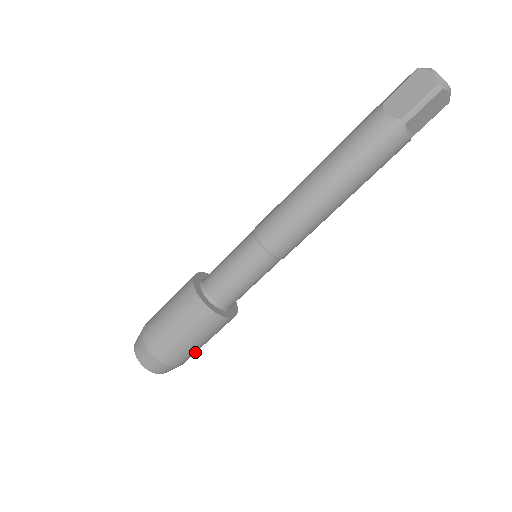
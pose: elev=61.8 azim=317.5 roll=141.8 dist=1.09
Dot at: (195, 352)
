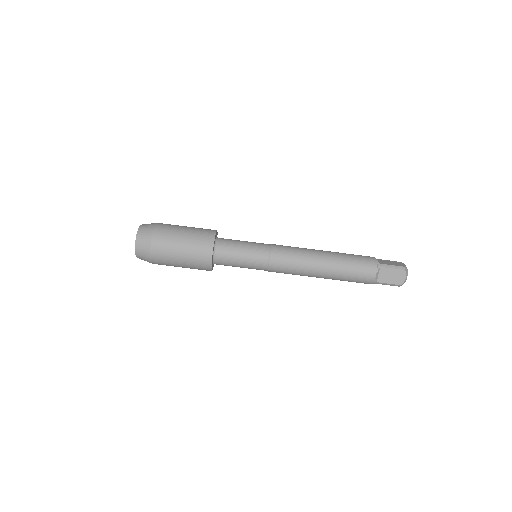
Dot at: (167, 258)
